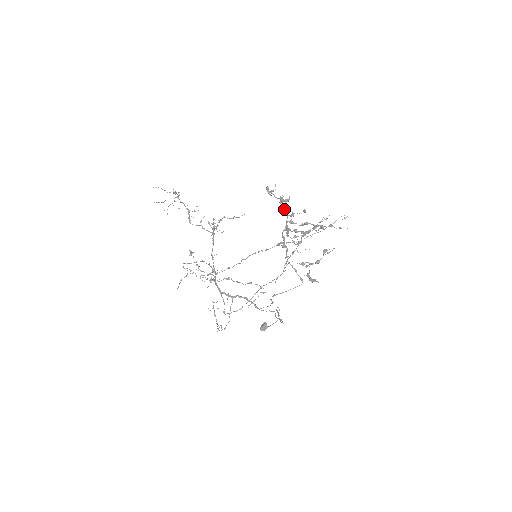
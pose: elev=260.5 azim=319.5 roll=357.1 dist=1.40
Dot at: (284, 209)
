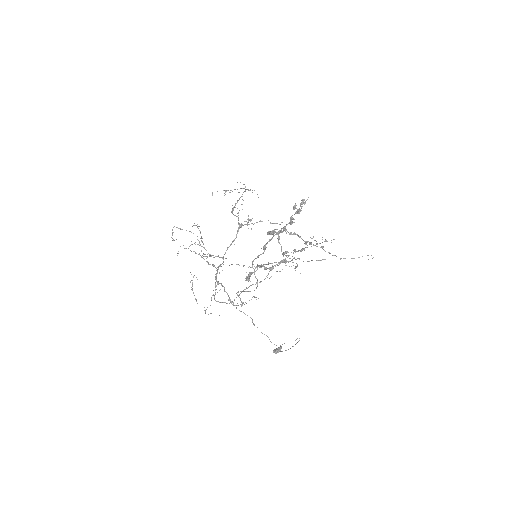
Dot at: occluded
